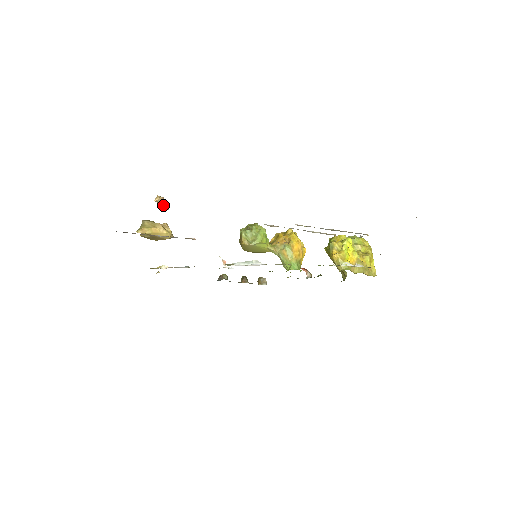
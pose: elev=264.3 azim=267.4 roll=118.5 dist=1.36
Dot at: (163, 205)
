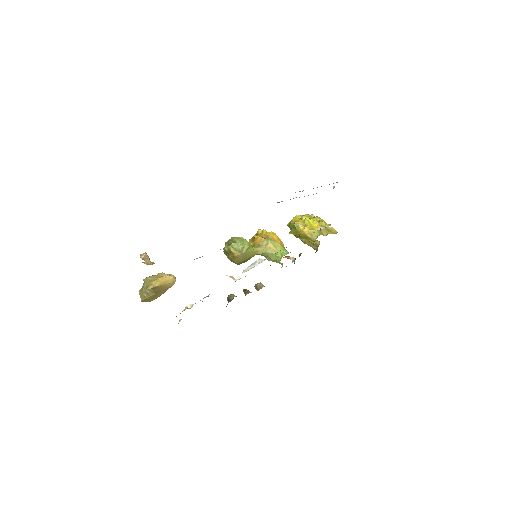
Dot at: (149, 261)
